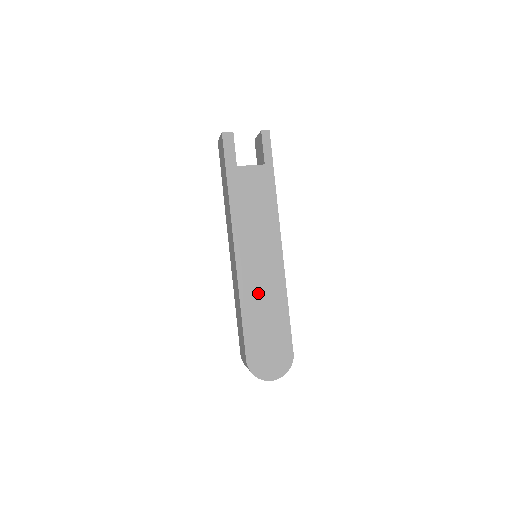
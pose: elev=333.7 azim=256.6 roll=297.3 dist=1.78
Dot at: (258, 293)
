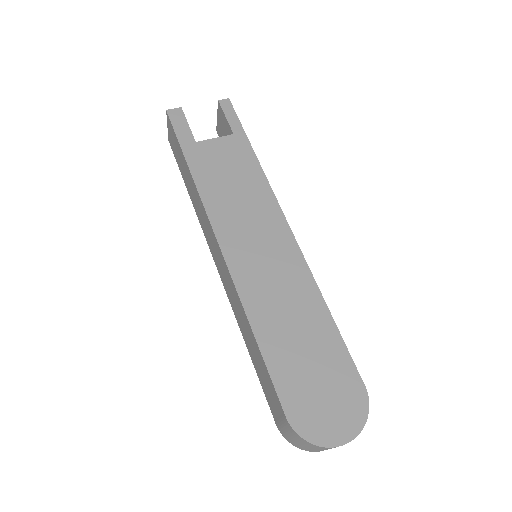
Dot at: (273, 299)
